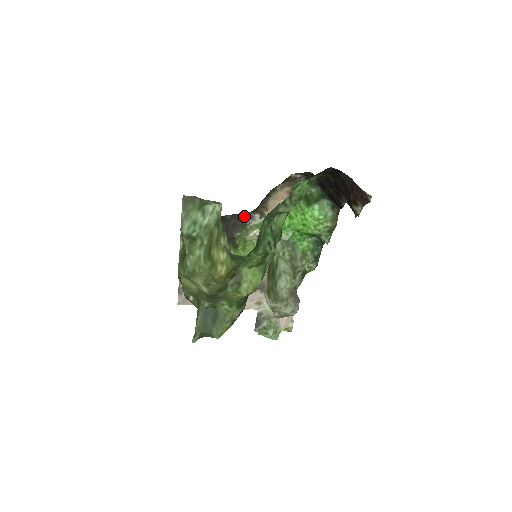
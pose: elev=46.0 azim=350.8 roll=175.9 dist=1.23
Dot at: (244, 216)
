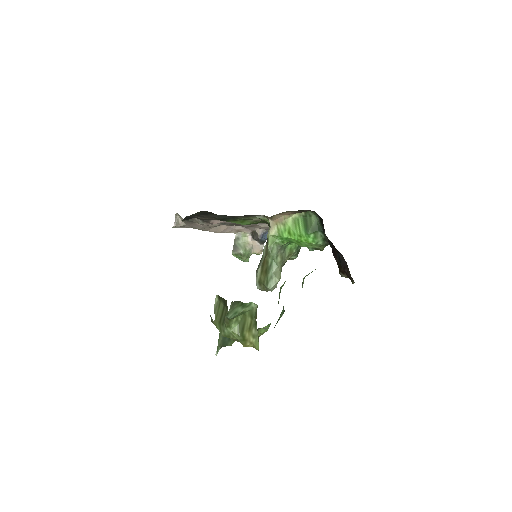
Dot at: (251, 215)
